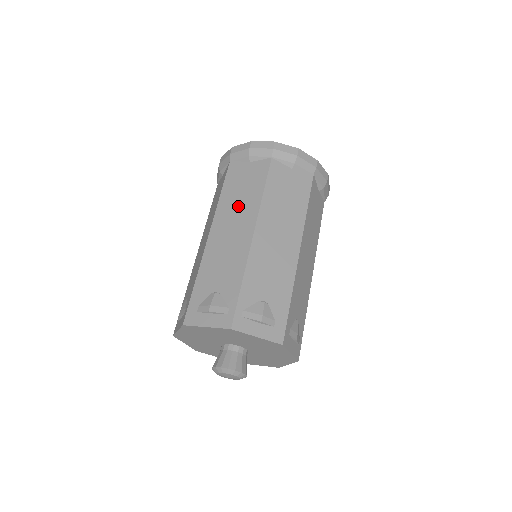
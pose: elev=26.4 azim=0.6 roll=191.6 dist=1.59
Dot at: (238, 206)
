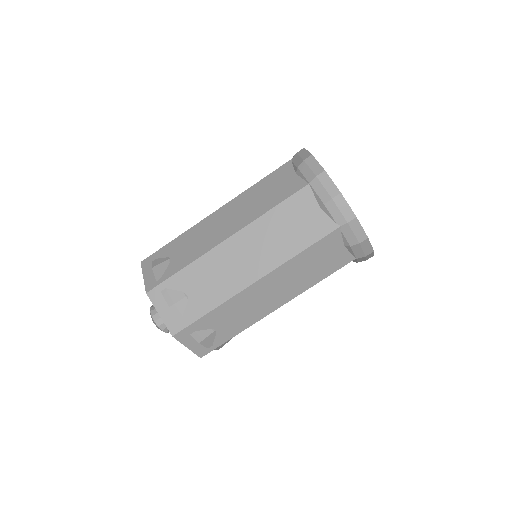
Dot at: (248, 206)
